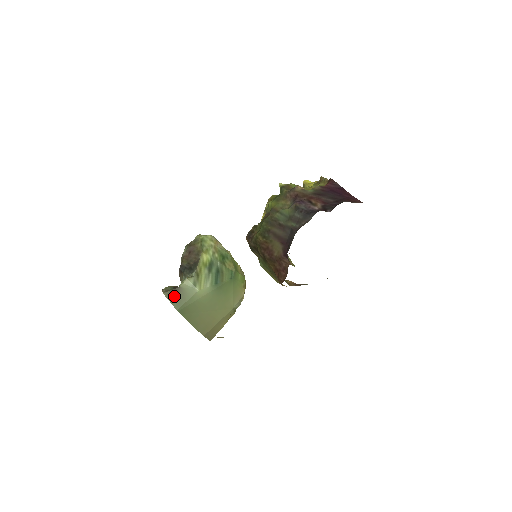
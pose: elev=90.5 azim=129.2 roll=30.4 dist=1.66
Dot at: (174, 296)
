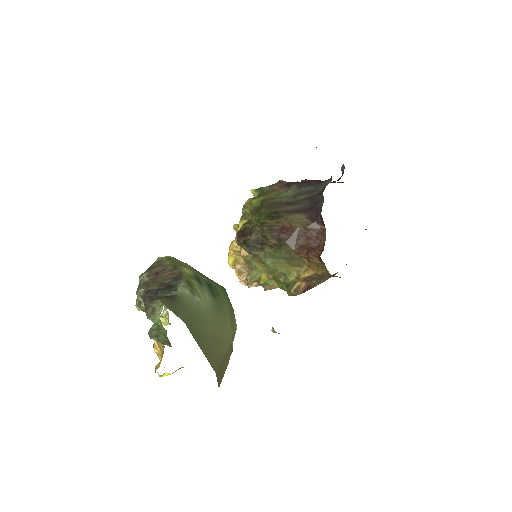
Dot at: (173, 304)
